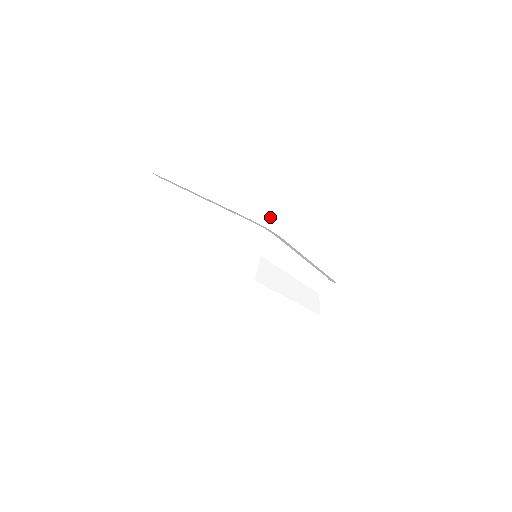
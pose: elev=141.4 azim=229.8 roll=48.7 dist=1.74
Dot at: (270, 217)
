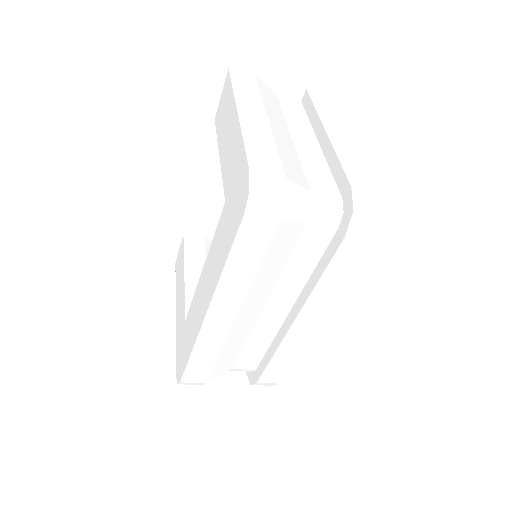
Dot at: (367, 207)
